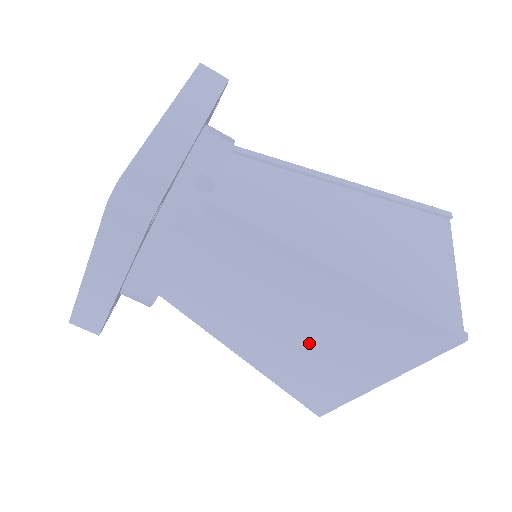
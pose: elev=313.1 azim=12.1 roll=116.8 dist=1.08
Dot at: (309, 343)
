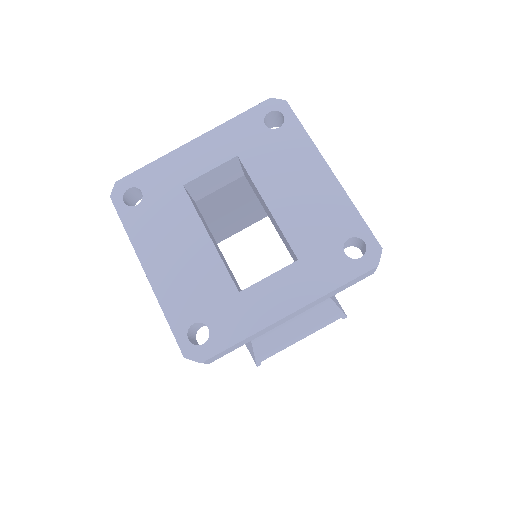
Dot at: occluded
